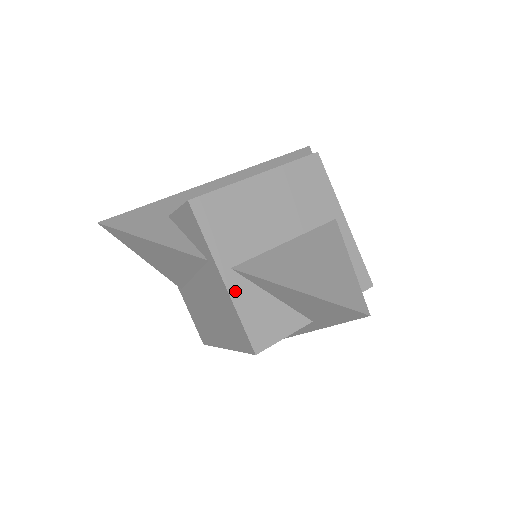
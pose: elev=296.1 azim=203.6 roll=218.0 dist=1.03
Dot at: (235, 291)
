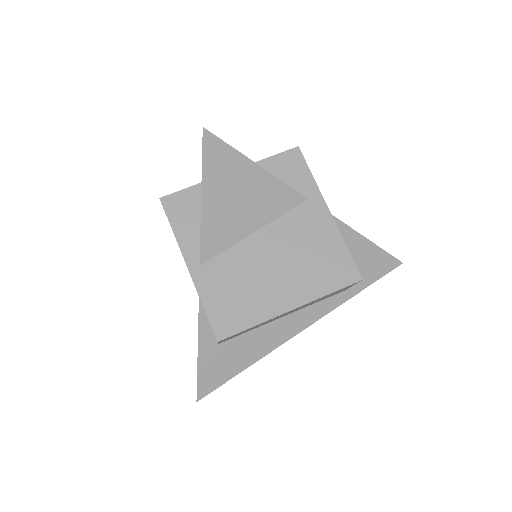
Dot at: (334, 226)
